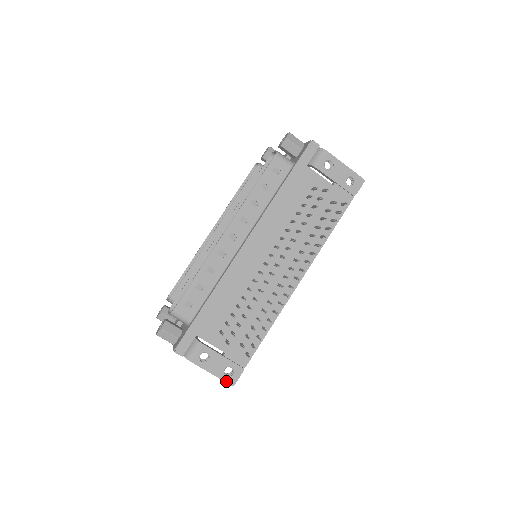
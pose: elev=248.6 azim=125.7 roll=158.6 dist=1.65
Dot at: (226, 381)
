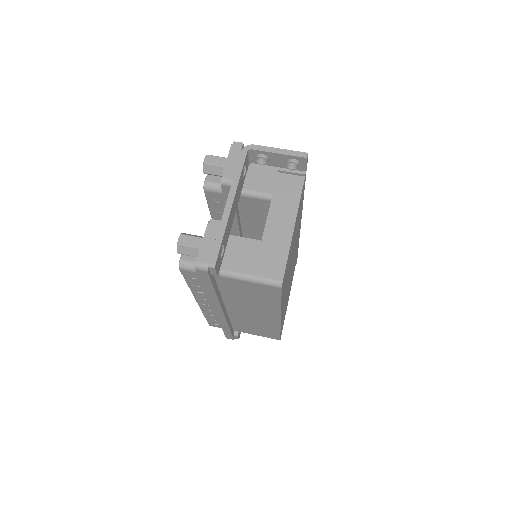
Dot at: (298, 152)
